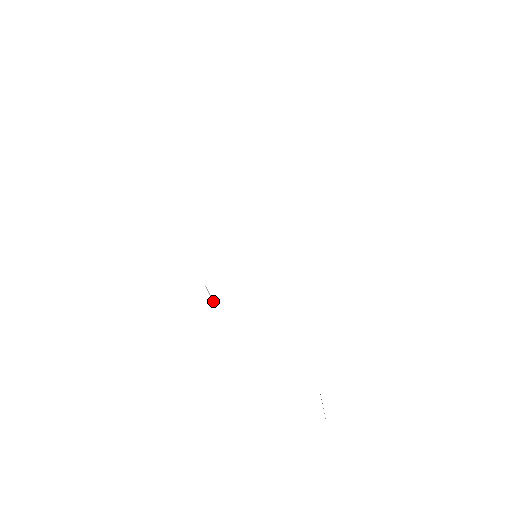
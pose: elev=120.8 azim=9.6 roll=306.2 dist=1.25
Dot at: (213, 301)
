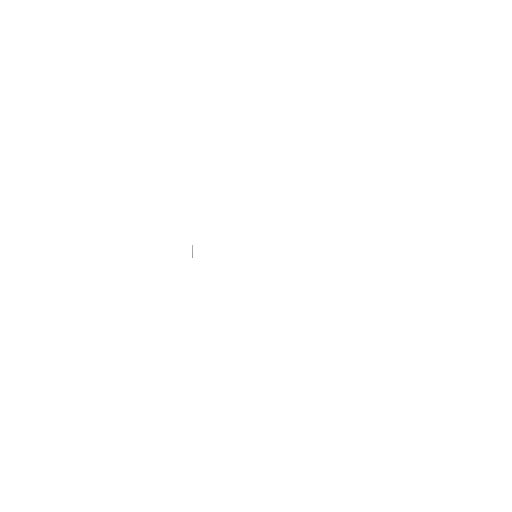
Dot at: occluded
